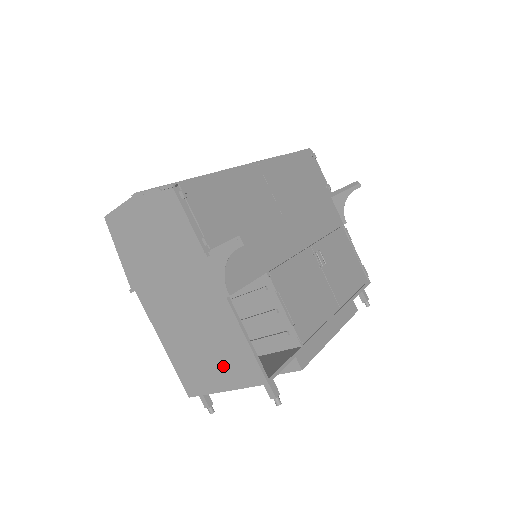
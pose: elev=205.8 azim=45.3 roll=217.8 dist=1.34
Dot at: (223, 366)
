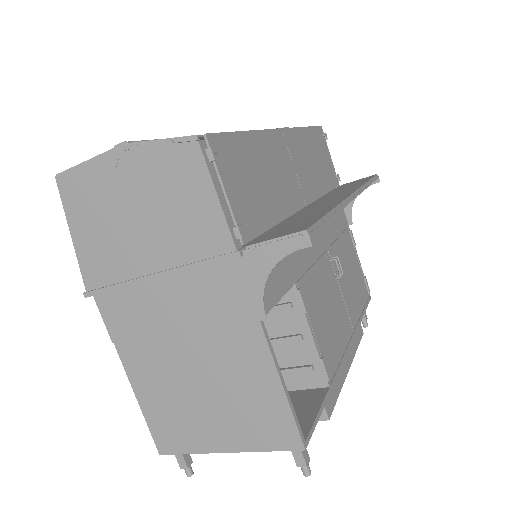
Dot at: (231, 418)
